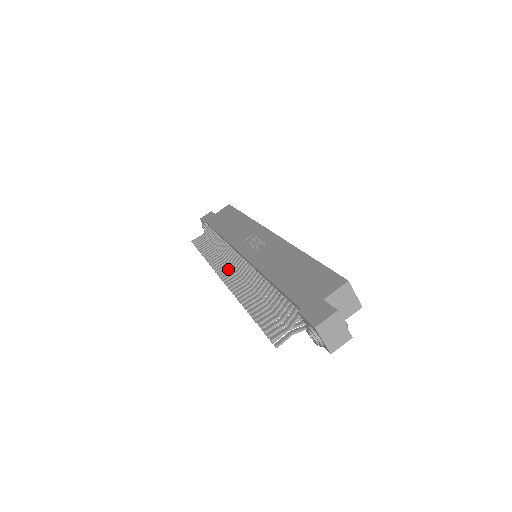
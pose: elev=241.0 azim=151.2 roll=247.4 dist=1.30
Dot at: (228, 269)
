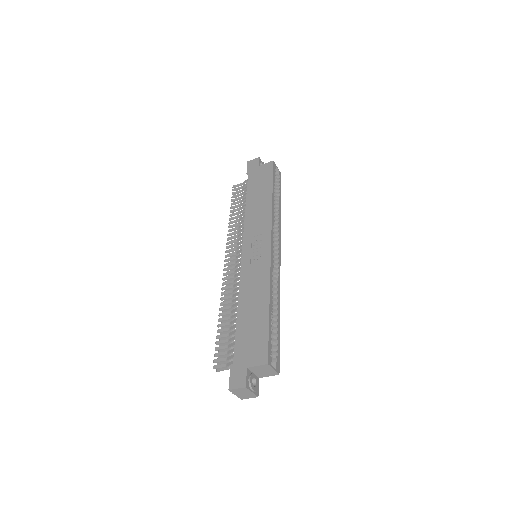
Dot at: (232, 258)
